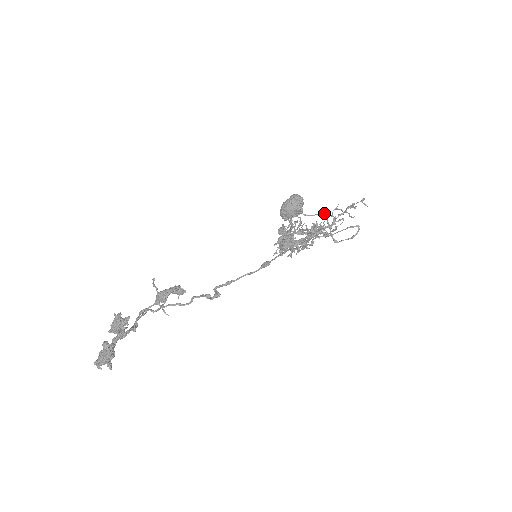
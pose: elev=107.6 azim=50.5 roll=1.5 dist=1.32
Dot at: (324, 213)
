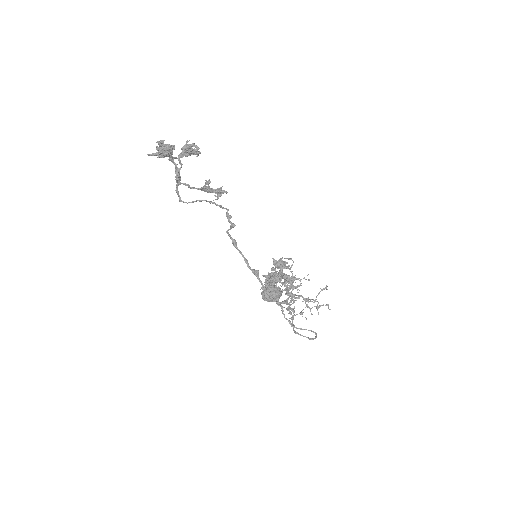
Dot at: occluded
